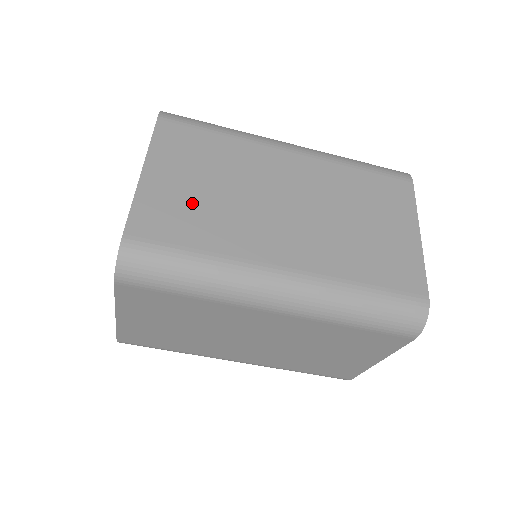
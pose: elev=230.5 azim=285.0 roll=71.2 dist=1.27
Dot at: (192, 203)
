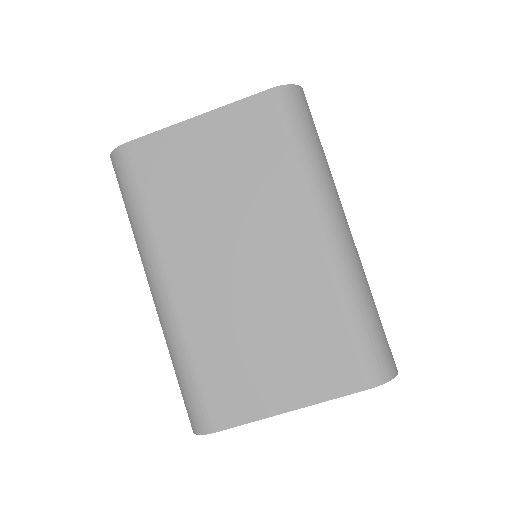
Dot at: occluded
